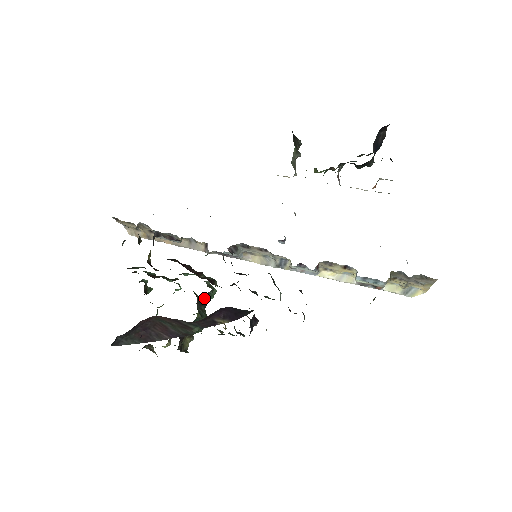
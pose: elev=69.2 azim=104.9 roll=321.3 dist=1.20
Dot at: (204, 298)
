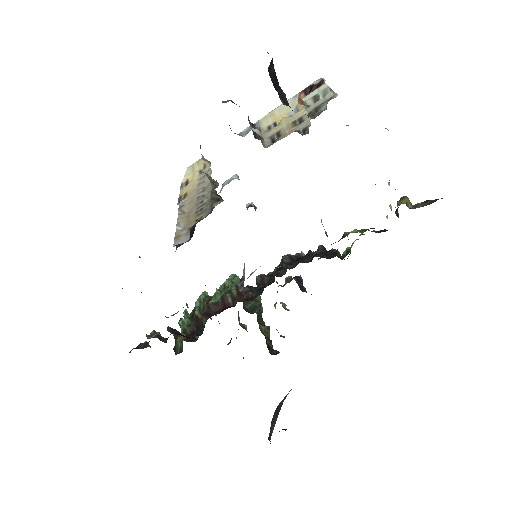
Dot at: occluded
